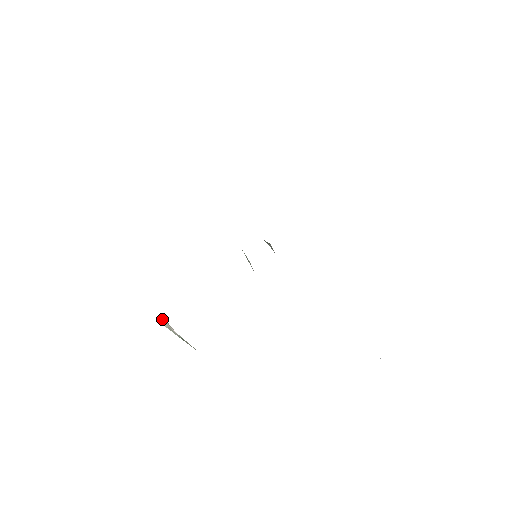
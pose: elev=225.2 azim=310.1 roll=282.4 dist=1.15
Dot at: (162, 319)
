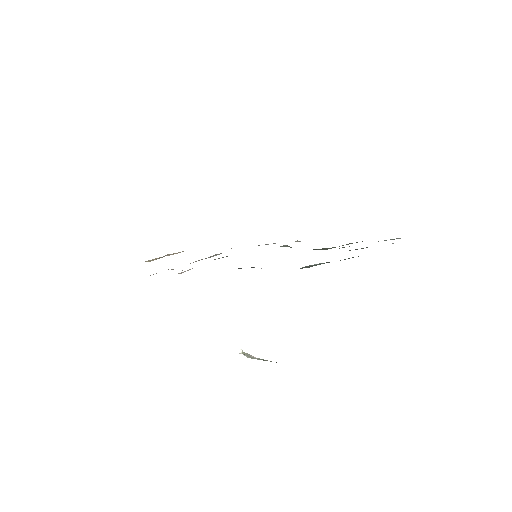
Dot at: (242, 353)
